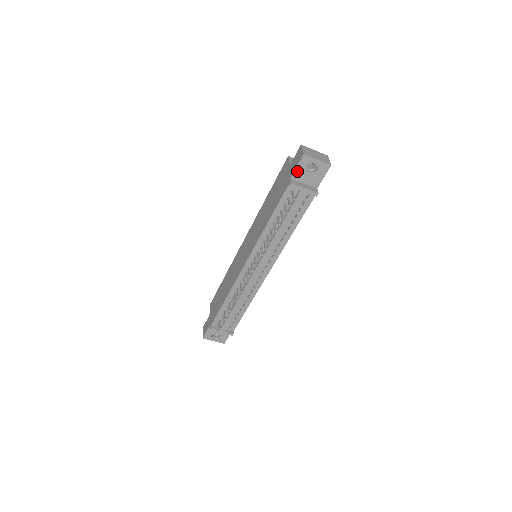
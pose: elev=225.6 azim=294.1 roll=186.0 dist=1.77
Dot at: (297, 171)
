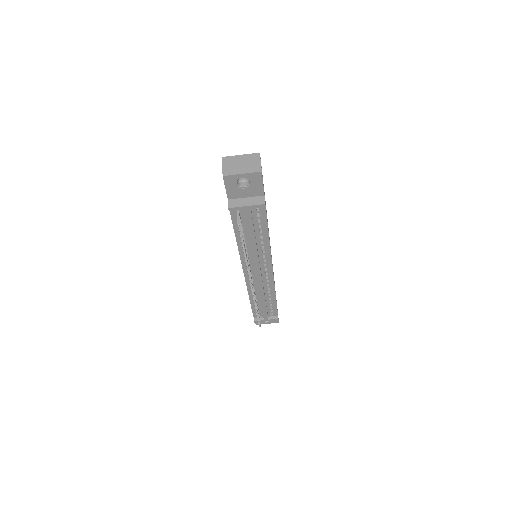
Dot at: (229, 191)
